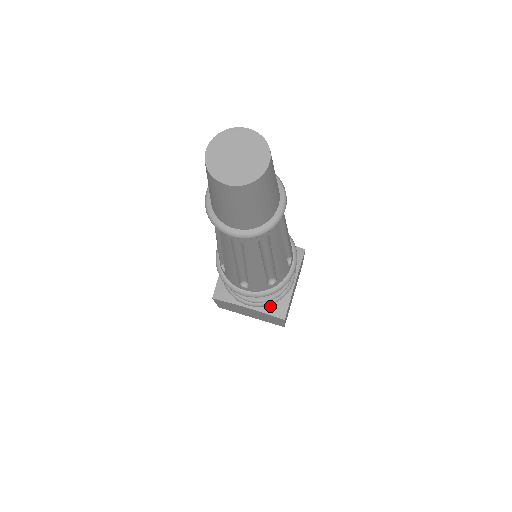
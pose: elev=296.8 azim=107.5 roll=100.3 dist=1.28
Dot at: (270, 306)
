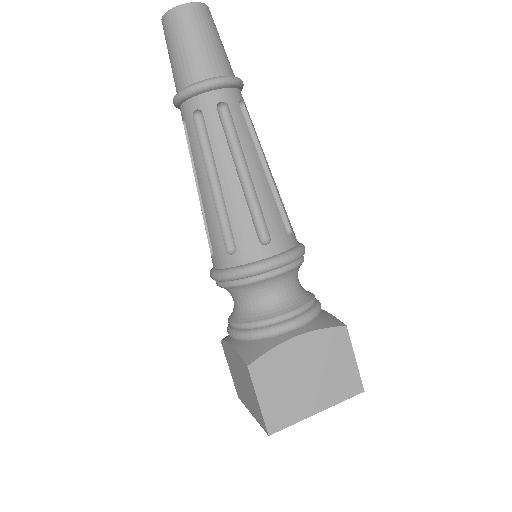
Dot at: (317, 323)
